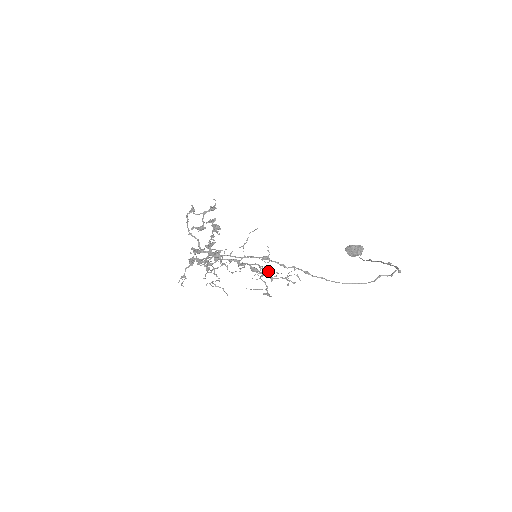
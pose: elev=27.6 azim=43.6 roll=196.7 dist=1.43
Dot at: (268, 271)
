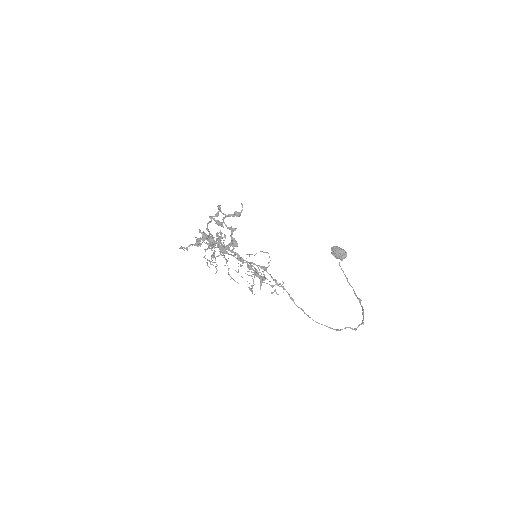
Dot at: (261, 277)
